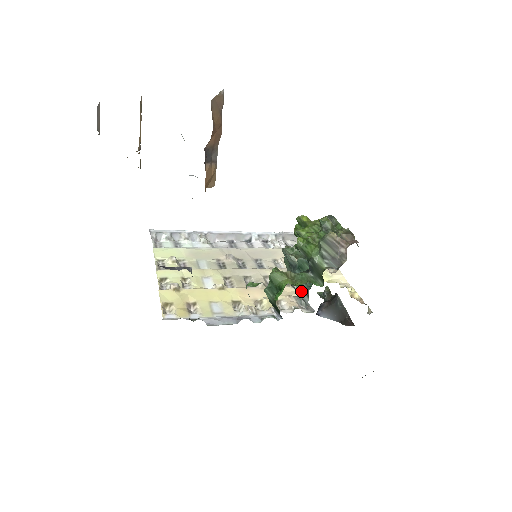
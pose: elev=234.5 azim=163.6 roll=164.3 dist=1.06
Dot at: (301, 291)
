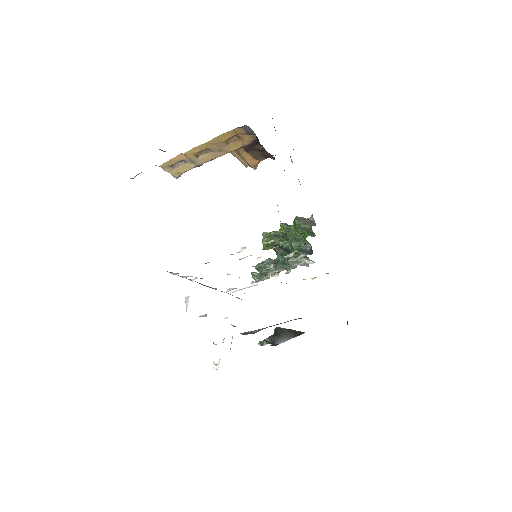
Dot at: occluded
